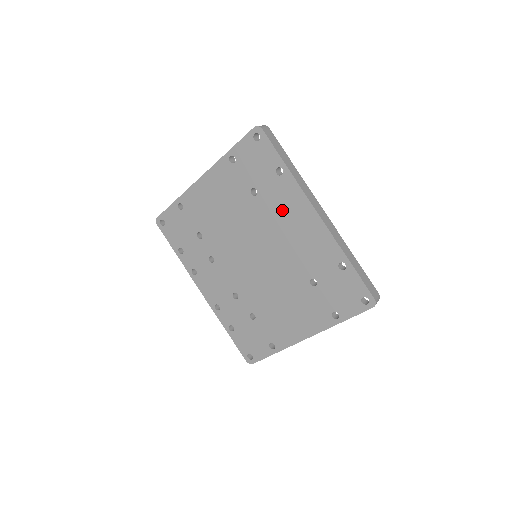
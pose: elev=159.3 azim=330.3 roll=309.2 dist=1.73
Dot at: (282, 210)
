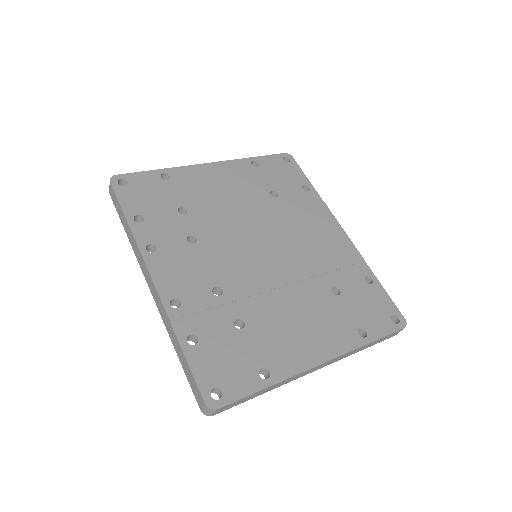
Dot at: (305, 216)
